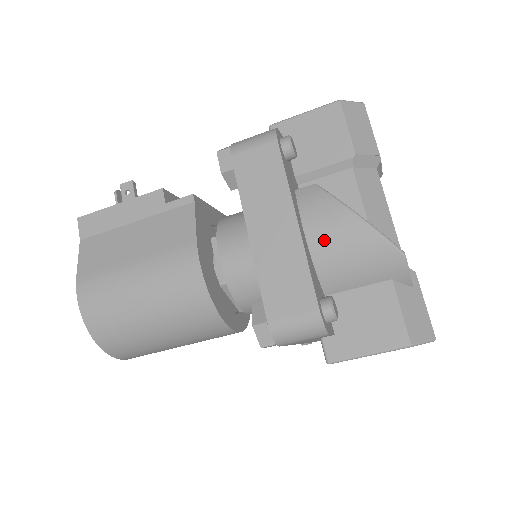
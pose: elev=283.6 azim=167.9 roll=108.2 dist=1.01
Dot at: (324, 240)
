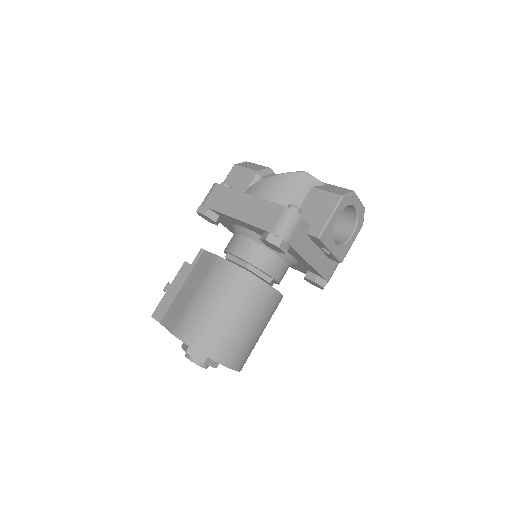
Dot at: (268, 195)
